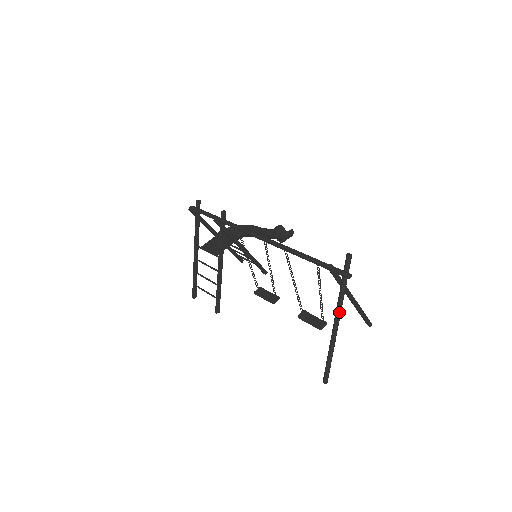
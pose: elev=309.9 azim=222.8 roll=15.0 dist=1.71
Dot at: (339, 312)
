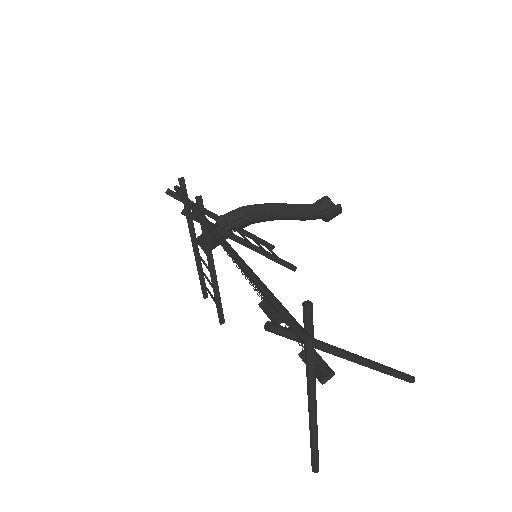
Dot at: (310, 387)
